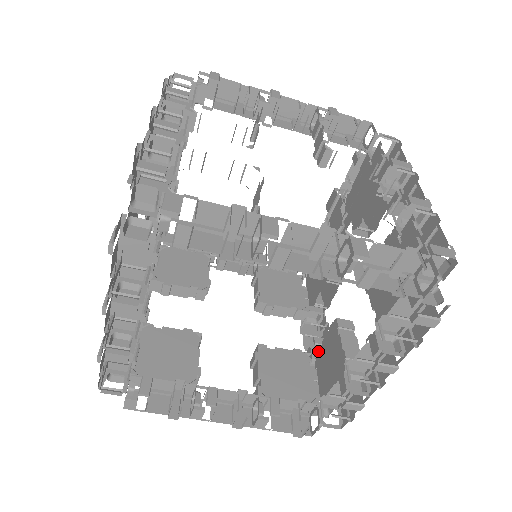
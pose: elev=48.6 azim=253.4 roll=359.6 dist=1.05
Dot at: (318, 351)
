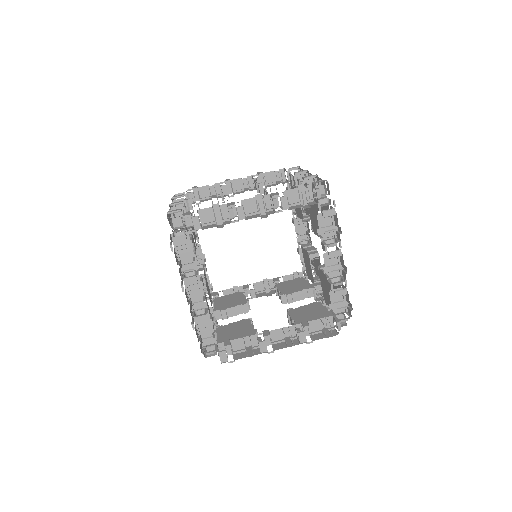
Dot at: (323, 295)
